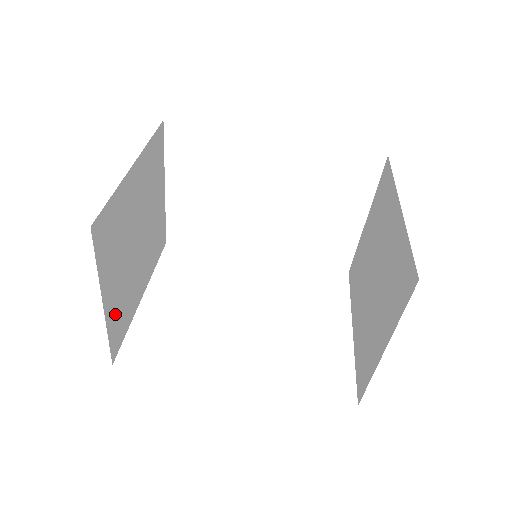
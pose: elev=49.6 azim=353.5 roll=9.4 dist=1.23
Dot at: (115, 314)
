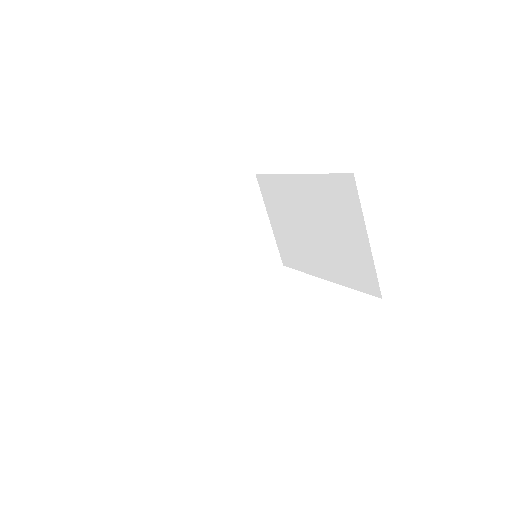
Dot at: (185, 283)
